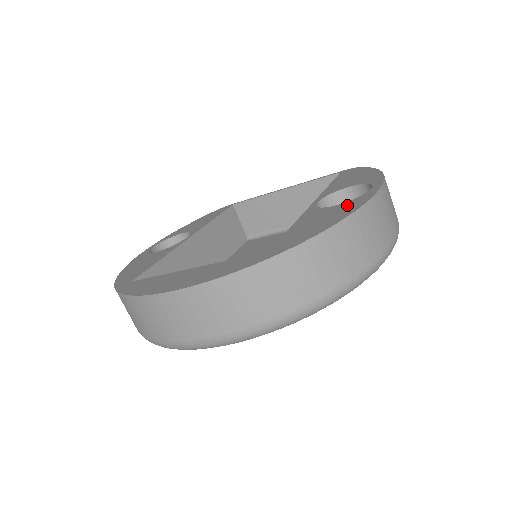
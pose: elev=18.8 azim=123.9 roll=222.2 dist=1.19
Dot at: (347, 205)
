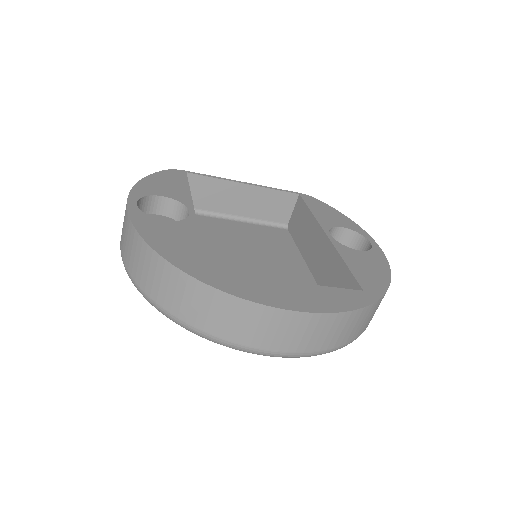
Dot at: (373, 256)
